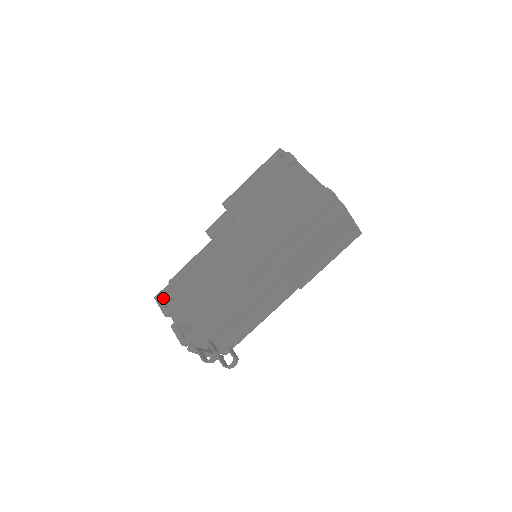
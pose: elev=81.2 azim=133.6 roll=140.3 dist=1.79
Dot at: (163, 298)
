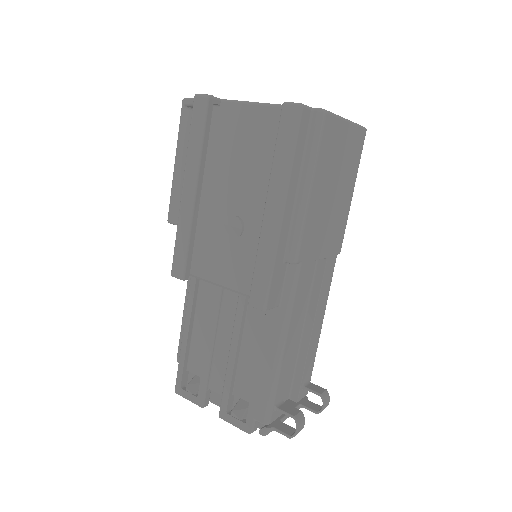
Dot at: (185, 385)
